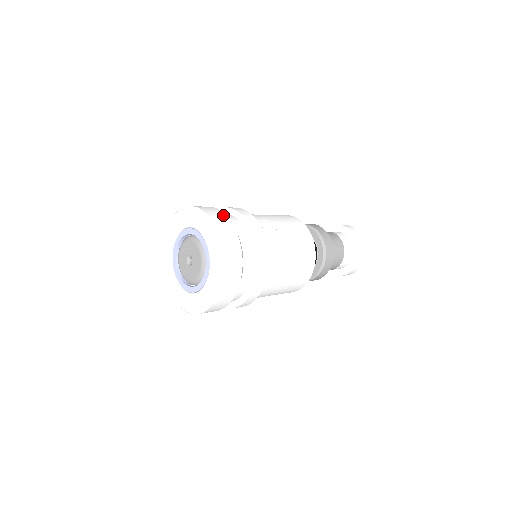
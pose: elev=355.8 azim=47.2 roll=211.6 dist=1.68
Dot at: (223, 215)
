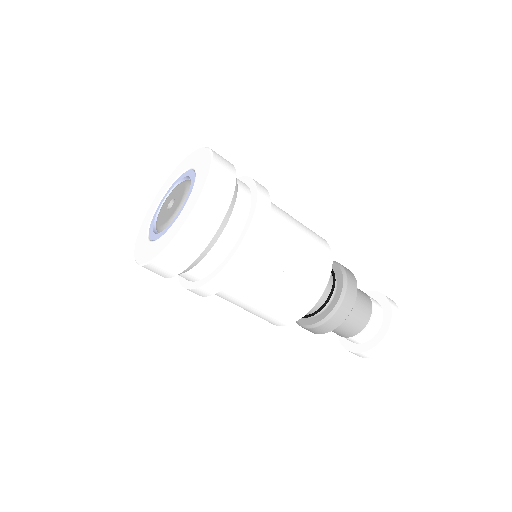
Dot at: occluded
